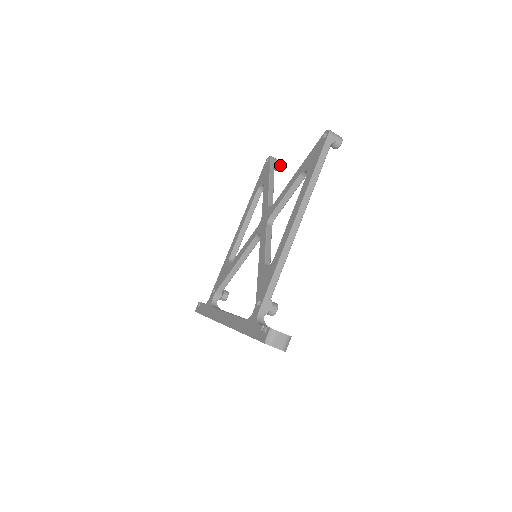
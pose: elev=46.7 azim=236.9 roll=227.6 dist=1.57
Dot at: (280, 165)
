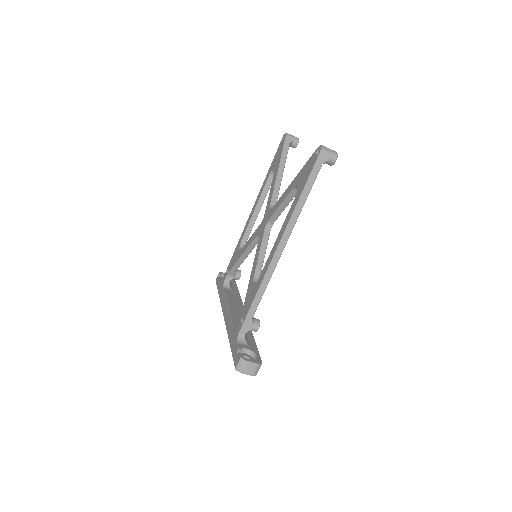
Dot at: (297, 143)
